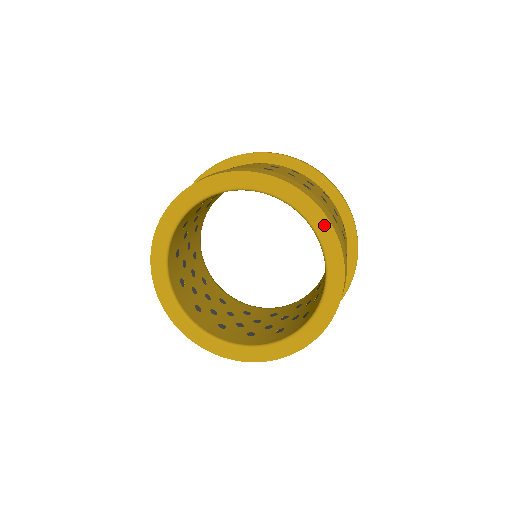
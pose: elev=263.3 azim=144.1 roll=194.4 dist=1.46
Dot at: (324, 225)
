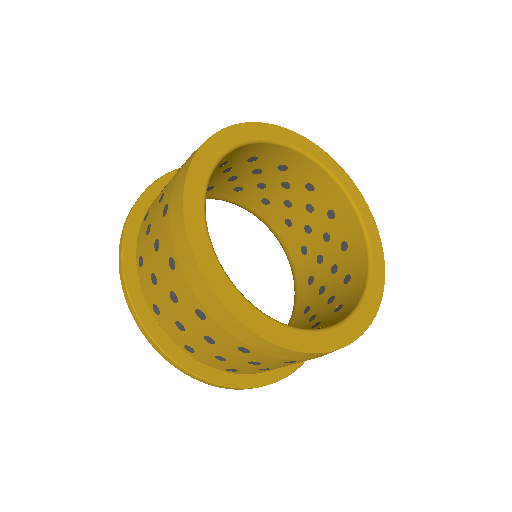
Dot at: (357, 194)
